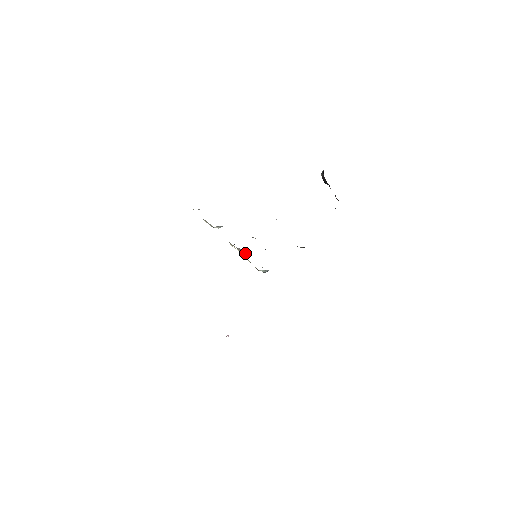
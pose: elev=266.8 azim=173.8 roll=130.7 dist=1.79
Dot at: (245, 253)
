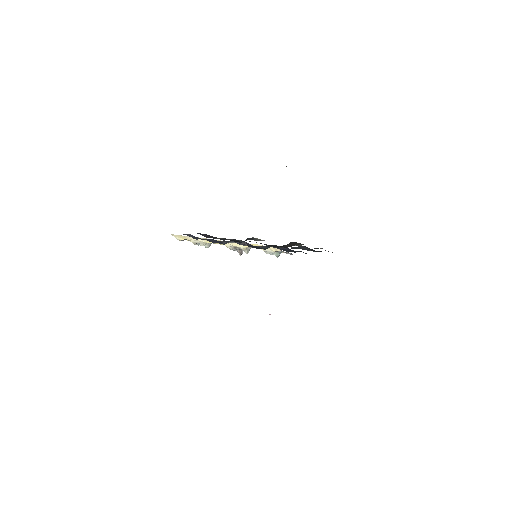
Dot at: (248, 252)
